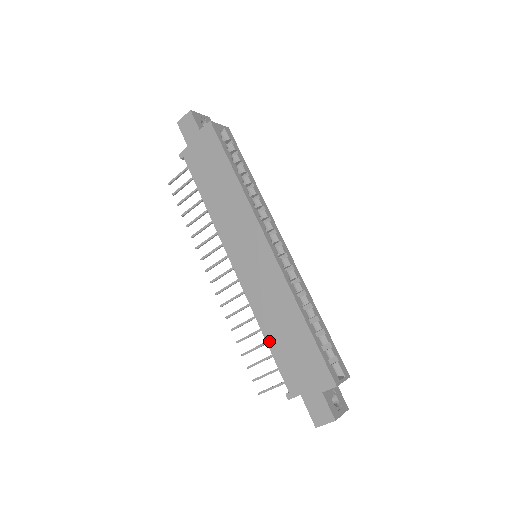
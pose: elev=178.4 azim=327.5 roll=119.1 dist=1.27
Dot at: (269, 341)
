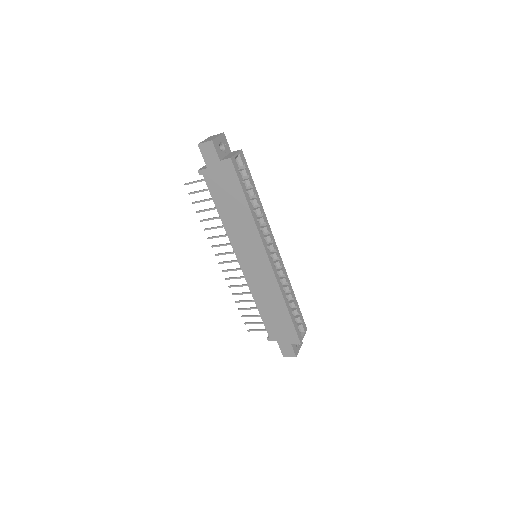
Dot at: (260, 311)
